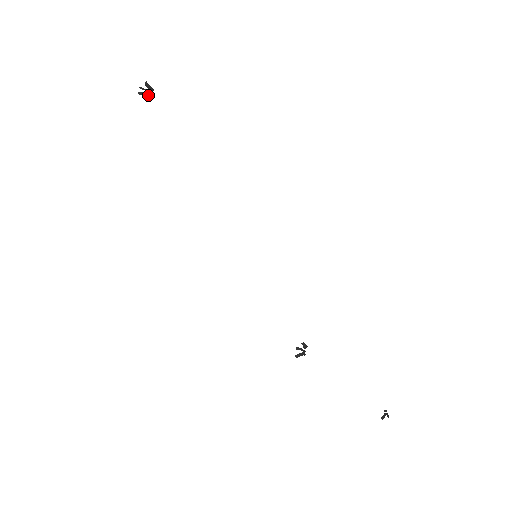
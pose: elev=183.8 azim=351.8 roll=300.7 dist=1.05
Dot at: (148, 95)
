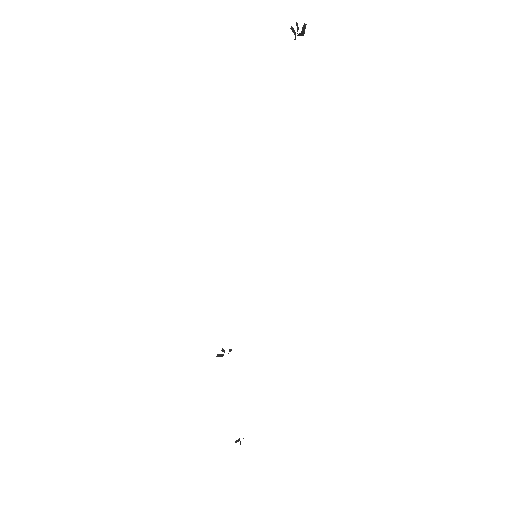
Dot at: occluded
